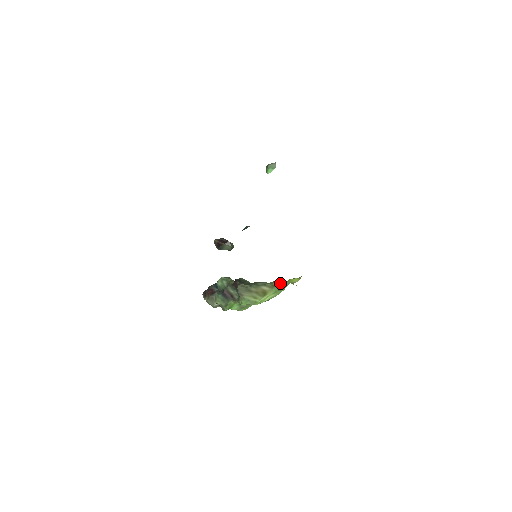
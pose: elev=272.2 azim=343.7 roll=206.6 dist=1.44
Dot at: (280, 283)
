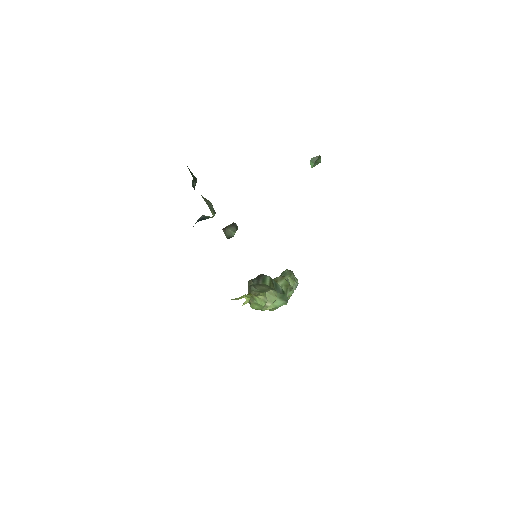
Dot at: occluded
